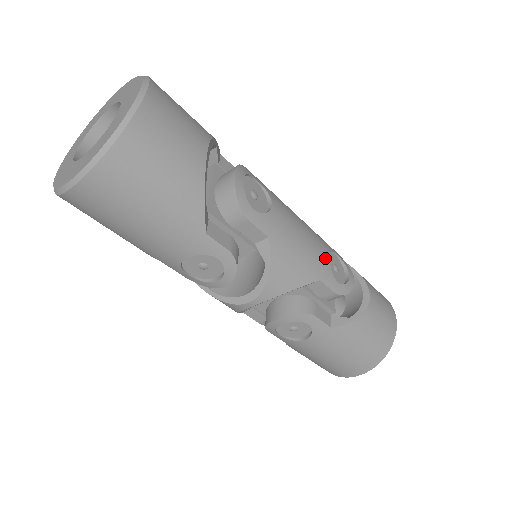
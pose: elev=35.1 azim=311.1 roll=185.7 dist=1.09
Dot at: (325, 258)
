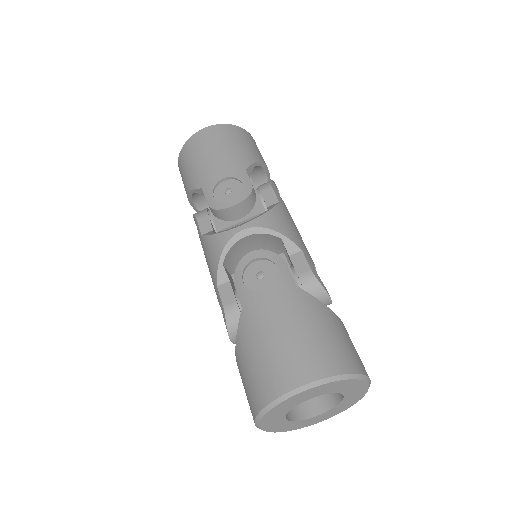
Dot at: occluded
